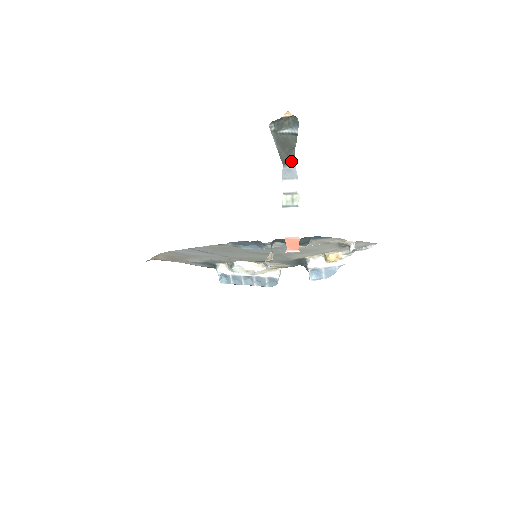
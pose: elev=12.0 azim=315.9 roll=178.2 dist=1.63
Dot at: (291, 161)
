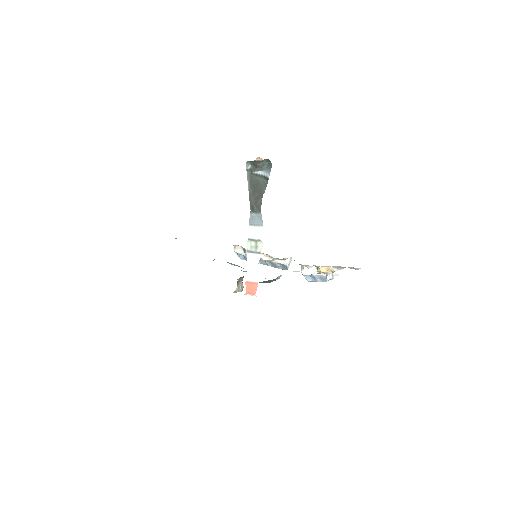
Dot at: (258, 208)
